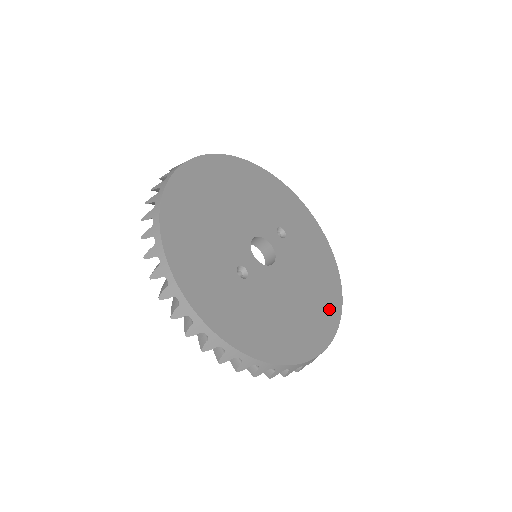
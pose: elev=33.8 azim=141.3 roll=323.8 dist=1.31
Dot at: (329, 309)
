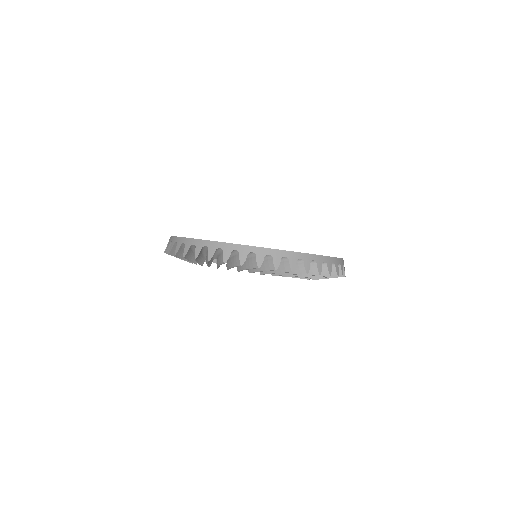
Dot at: occluded
